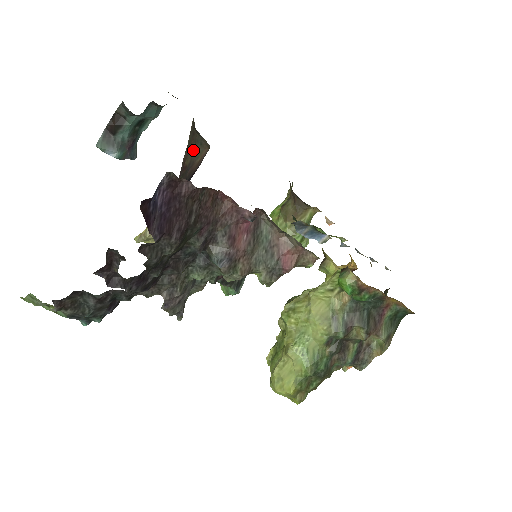
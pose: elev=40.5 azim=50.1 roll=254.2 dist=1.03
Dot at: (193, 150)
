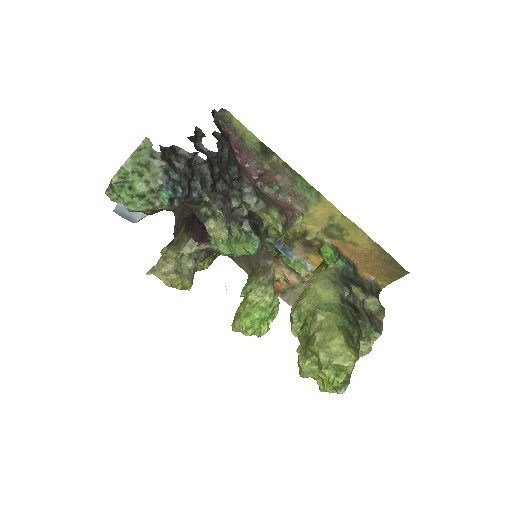
Dot at: (189, 209)
